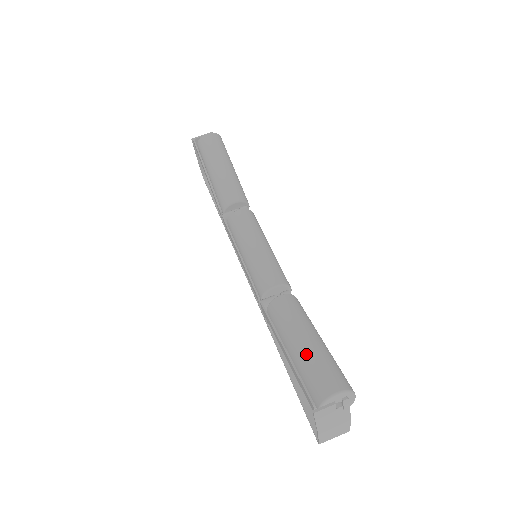
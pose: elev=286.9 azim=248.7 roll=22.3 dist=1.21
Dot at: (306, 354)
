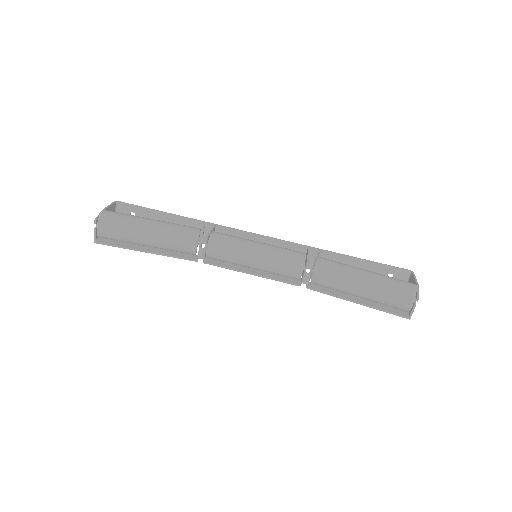
Dot at: (372, 297)
